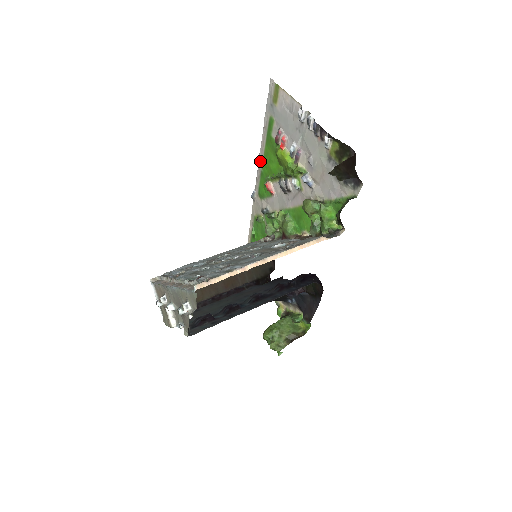
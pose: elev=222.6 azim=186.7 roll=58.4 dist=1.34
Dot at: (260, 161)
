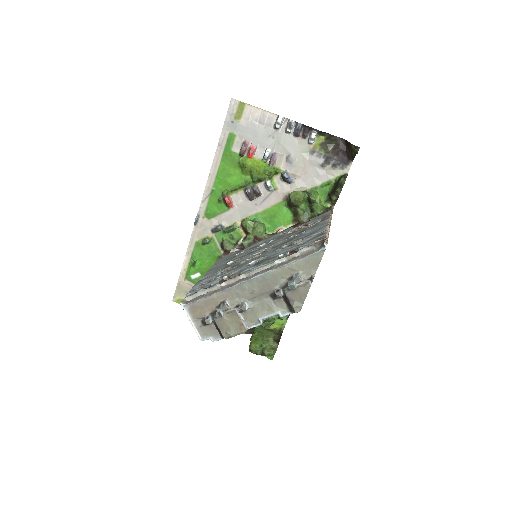
Dot at: (210, 180)
